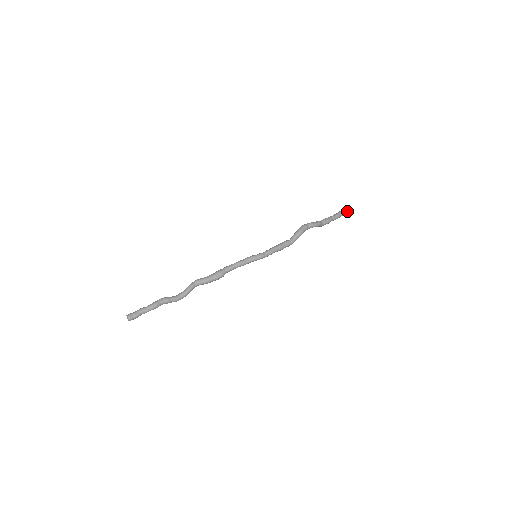
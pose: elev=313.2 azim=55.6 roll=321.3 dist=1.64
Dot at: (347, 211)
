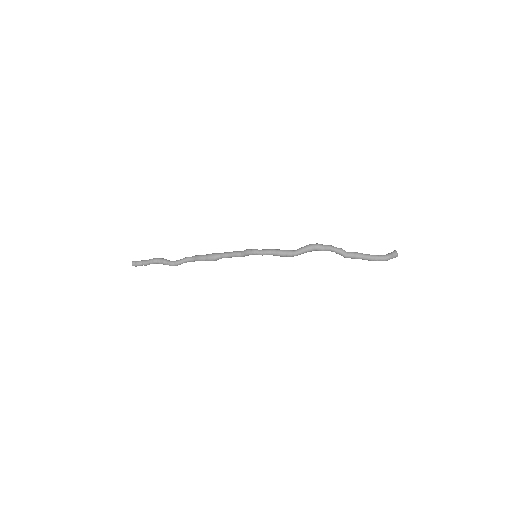
Dot at: (391, 255)
